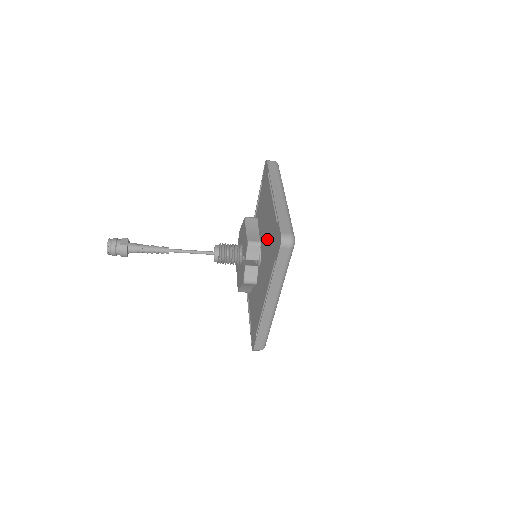
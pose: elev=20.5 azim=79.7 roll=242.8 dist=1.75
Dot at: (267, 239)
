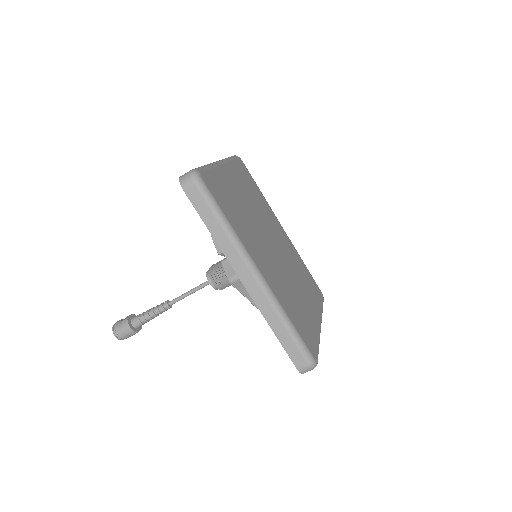
Dot at: occluded
